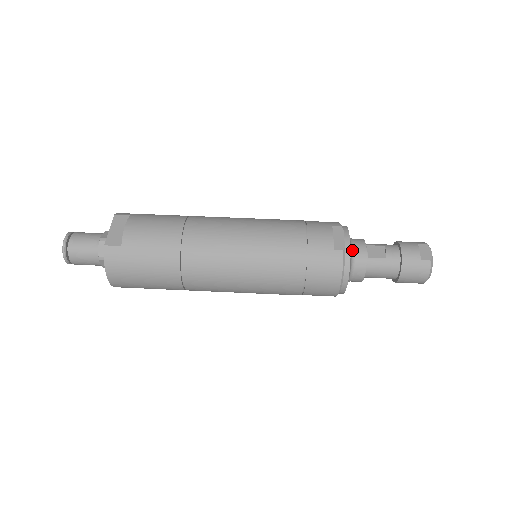
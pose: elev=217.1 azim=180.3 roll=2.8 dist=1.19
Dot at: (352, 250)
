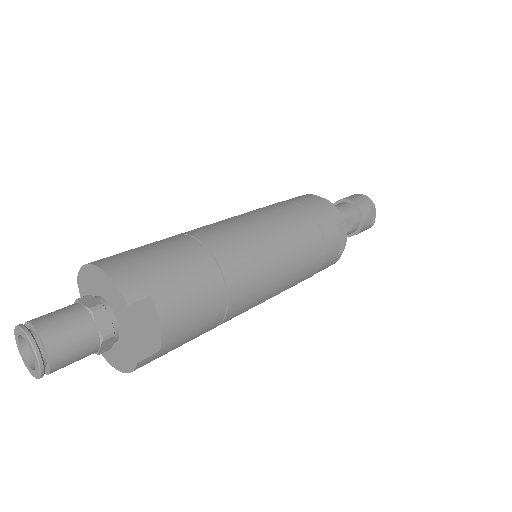
Dot at: occluded
